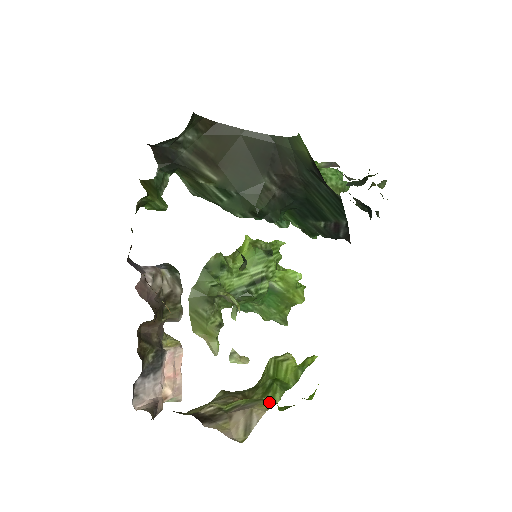
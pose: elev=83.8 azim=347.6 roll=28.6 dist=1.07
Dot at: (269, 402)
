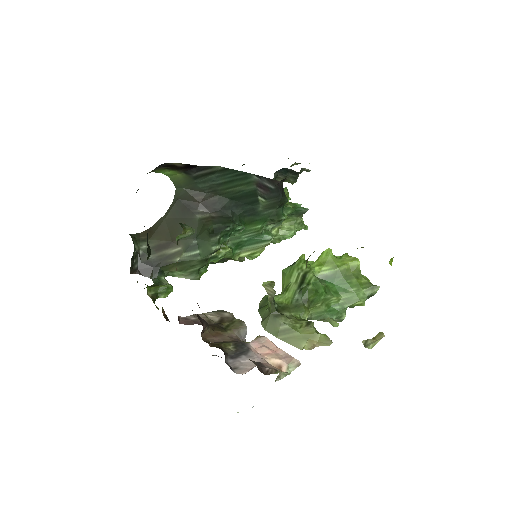
Dot at: occluded
